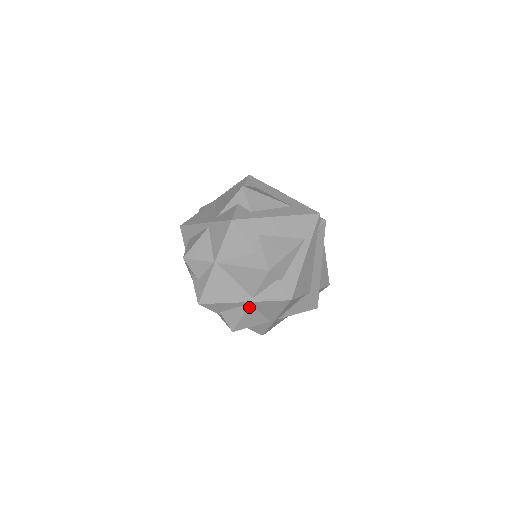
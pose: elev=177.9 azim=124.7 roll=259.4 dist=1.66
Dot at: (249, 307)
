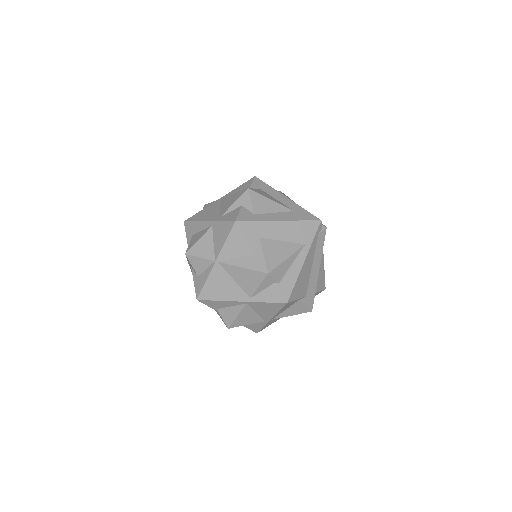
Dot at: (246, 306)
